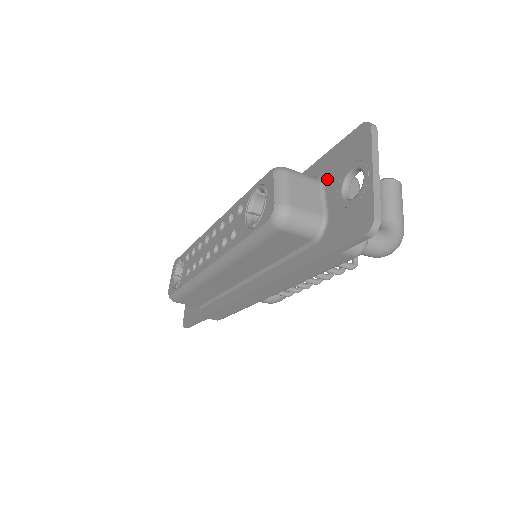
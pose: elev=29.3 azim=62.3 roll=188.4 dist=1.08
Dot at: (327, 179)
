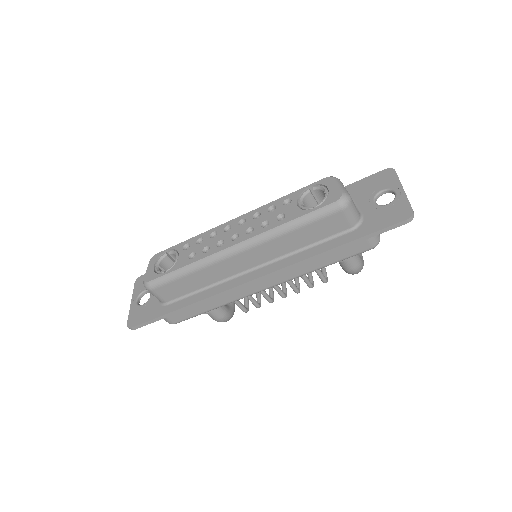
Dot at: (356, 197)
